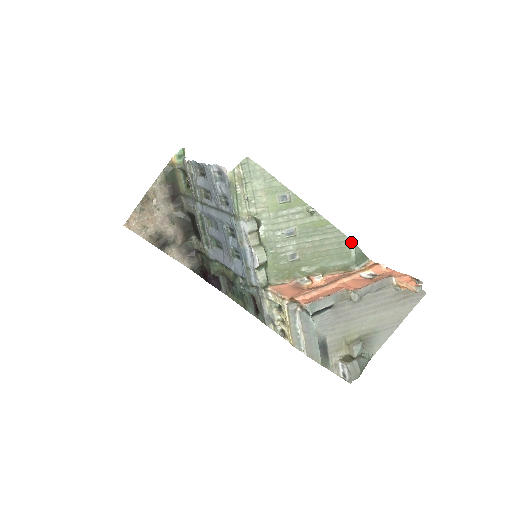
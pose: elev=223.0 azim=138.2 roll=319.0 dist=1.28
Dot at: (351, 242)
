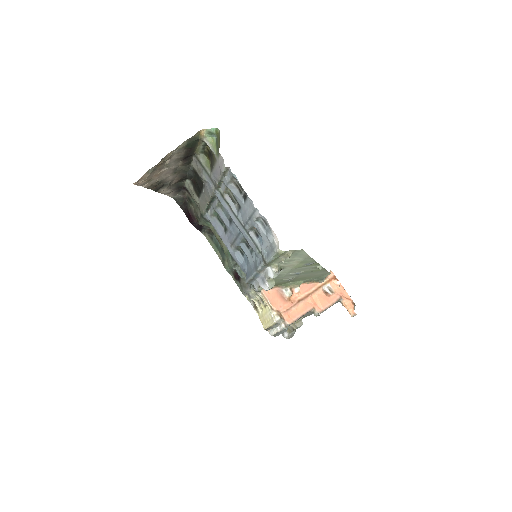
Dot at: (329, 274)
